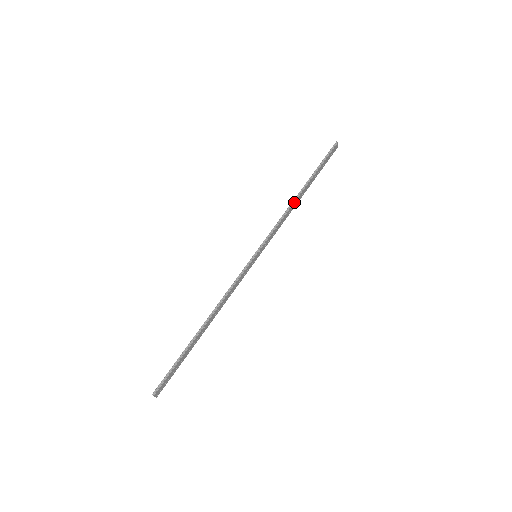
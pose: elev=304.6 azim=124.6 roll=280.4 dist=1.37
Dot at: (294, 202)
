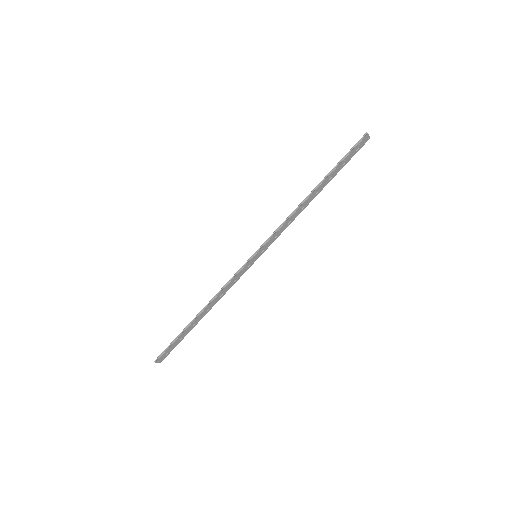
Dot at: (302, 204)
